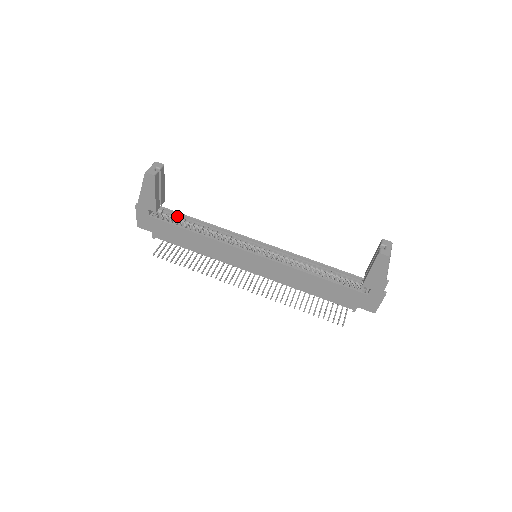
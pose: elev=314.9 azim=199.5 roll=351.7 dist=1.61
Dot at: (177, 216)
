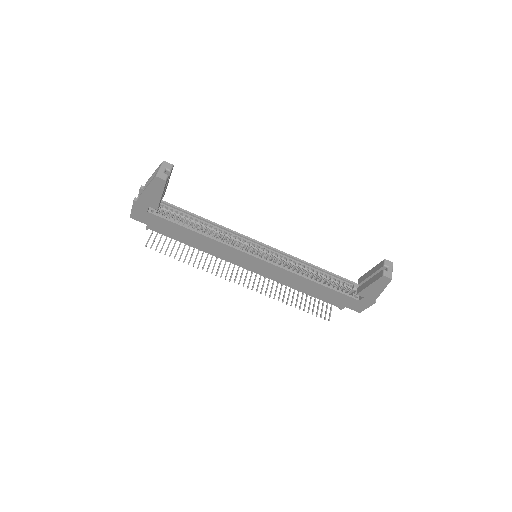
Dot at: (176, 211)
